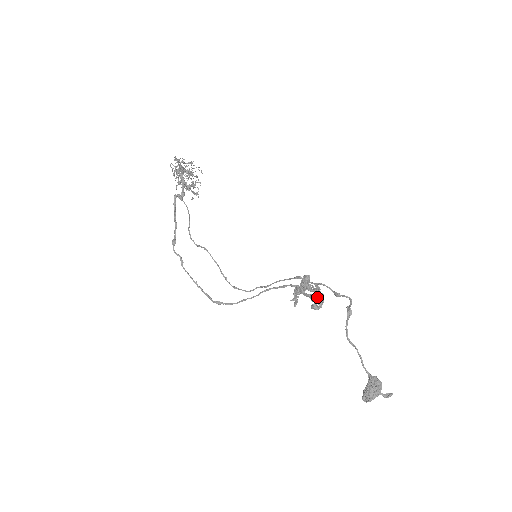
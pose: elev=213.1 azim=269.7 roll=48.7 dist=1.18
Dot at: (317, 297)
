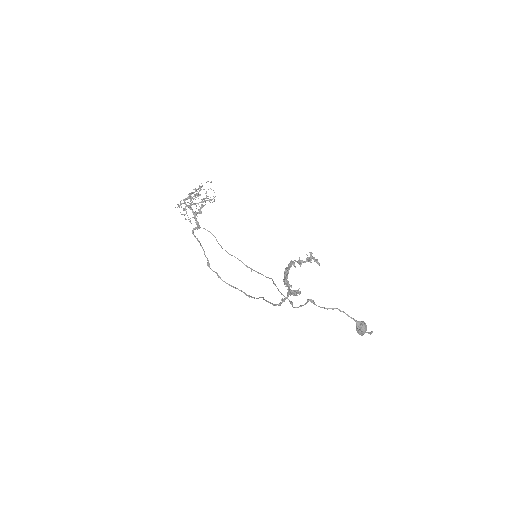
Dot at: (290, 294)
